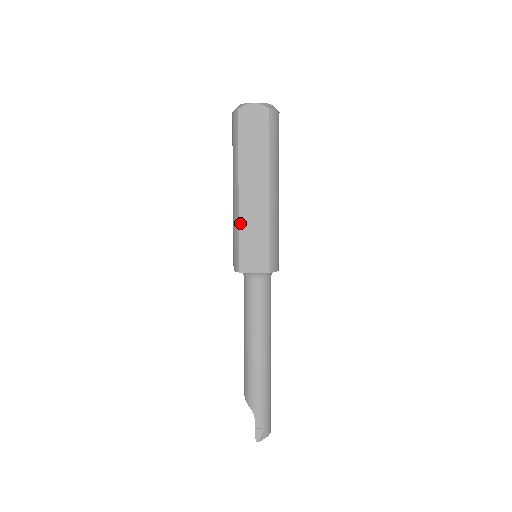
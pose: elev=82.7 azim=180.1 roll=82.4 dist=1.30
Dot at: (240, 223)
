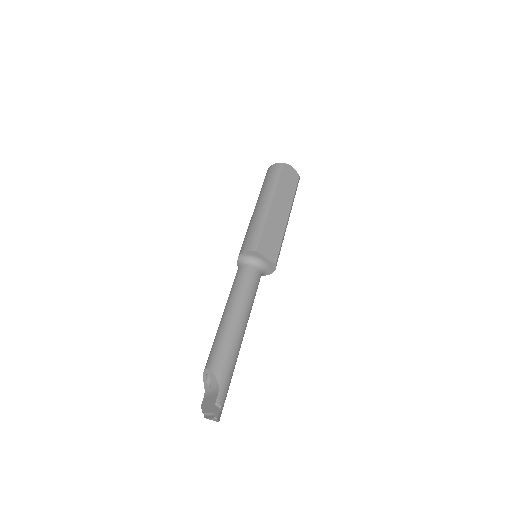
Dot at: (267, 221)
